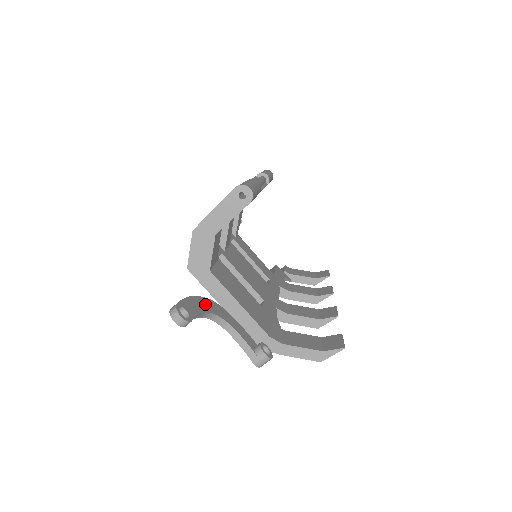
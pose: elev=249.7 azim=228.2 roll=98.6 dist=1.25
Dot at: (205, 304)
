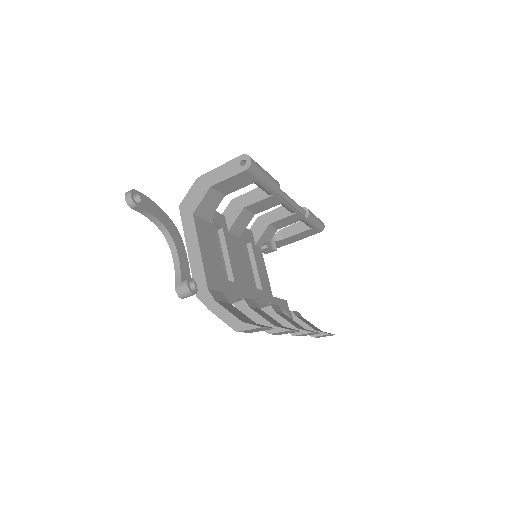
Dot at: (166, 220)
